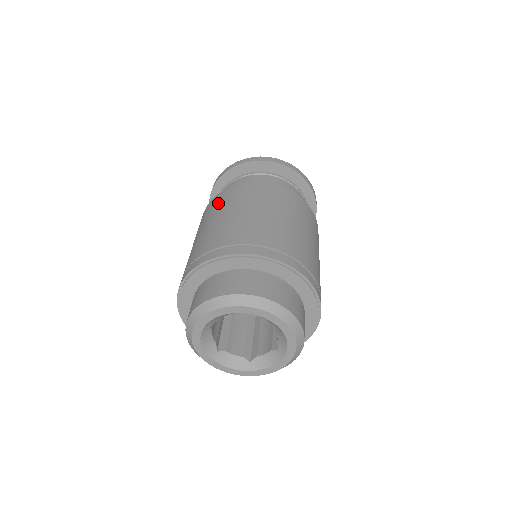
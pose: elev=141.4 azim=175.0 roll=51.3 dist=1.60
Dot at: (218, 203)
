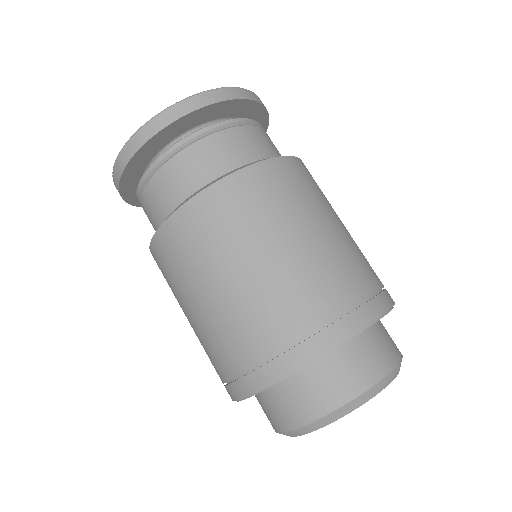
Dot at: occluded
